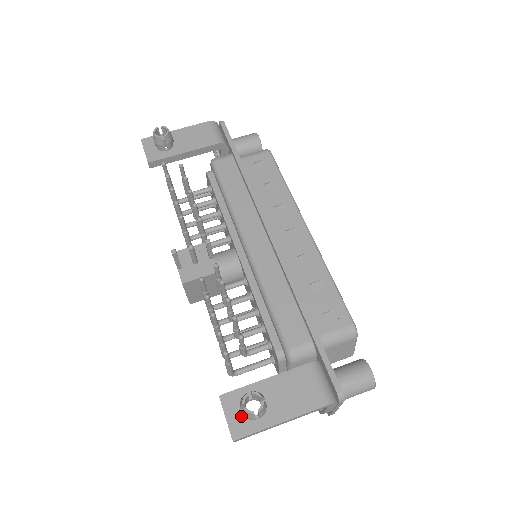
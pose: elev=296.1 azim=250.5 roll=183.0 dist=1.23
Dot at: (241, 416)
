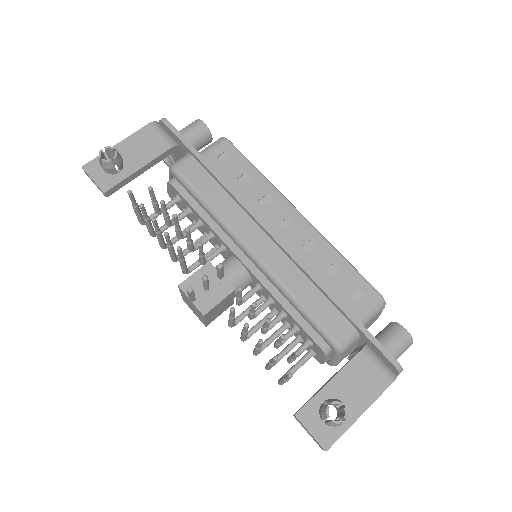
Dot at: (323, 426)
